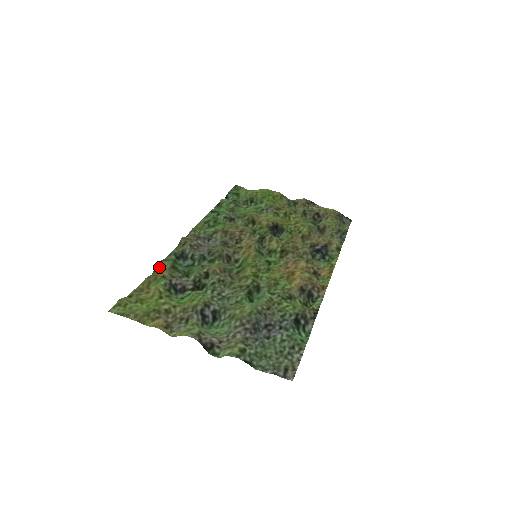
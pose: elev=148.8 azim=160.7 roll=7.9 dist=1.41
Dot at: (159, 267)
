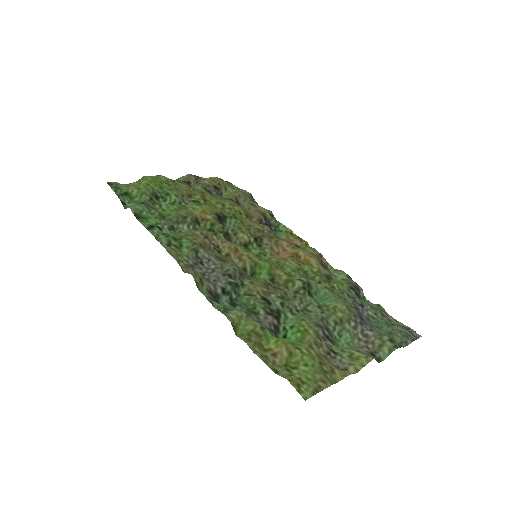
Dot at: (236, 322)
